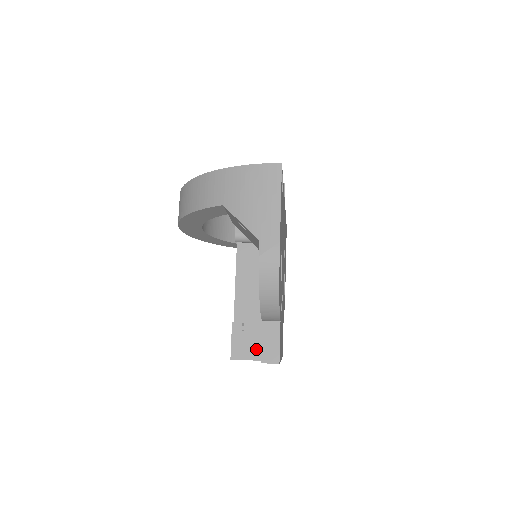
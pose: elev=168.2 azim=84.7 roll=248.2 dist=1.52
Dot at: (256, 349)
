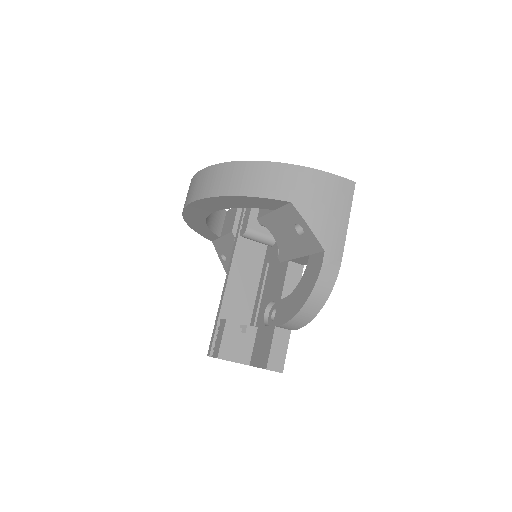
Dot at: (244, 352)
